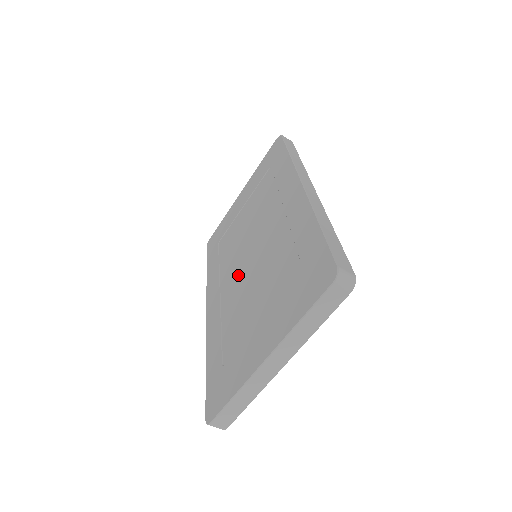
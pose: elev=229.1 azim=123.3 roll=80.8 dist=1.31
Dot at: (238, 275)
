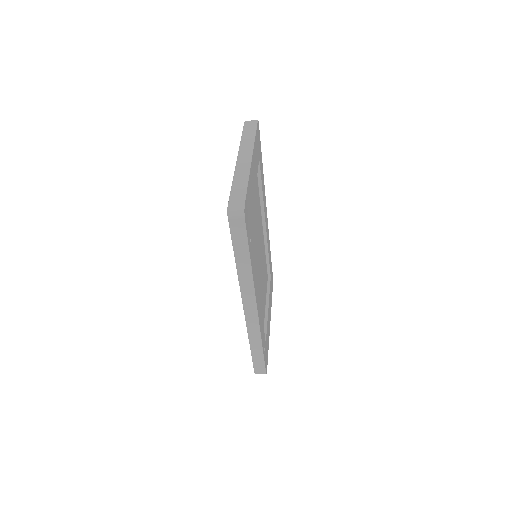
Dot at: occluded
